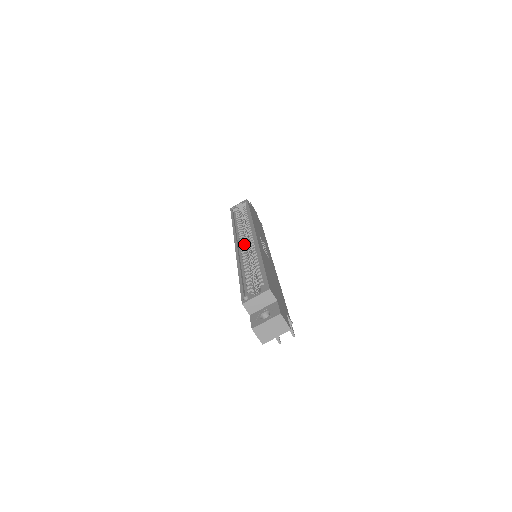
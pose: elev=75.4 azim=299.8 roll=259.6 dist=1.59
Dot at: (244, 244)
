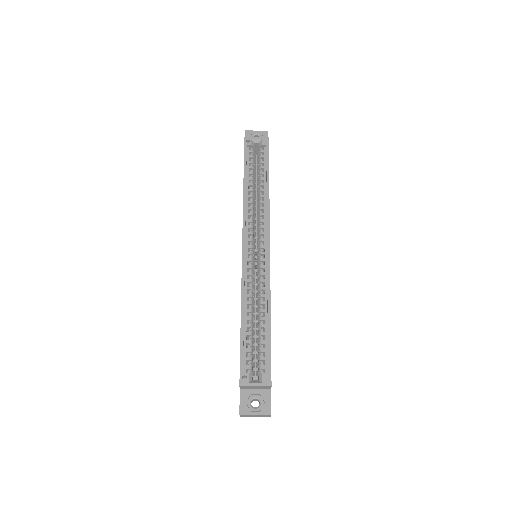
Dot at: (252, 249)
